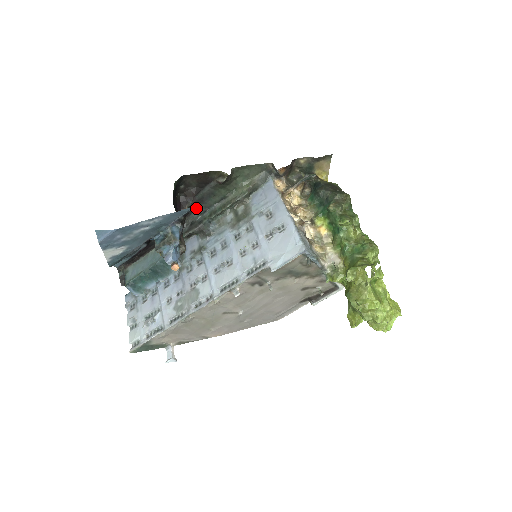
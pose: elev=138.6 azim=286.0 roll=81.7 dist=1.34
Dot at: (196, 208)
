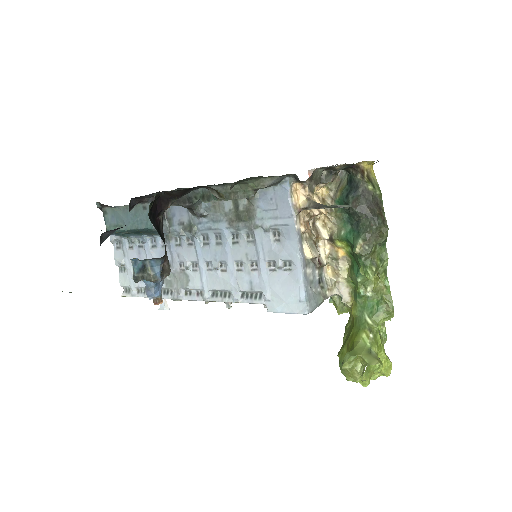
Dot at: occluded
